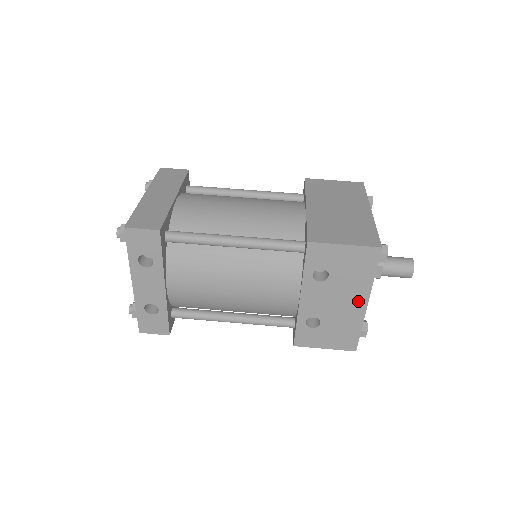
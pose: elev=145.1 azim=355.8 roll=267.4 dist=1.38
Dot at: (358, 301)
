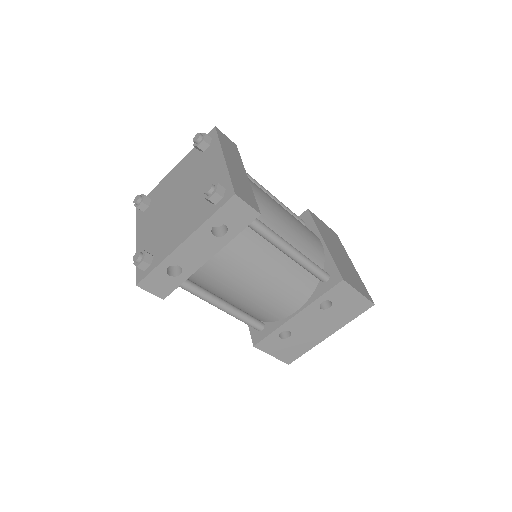
Dot at: (327, 332)
